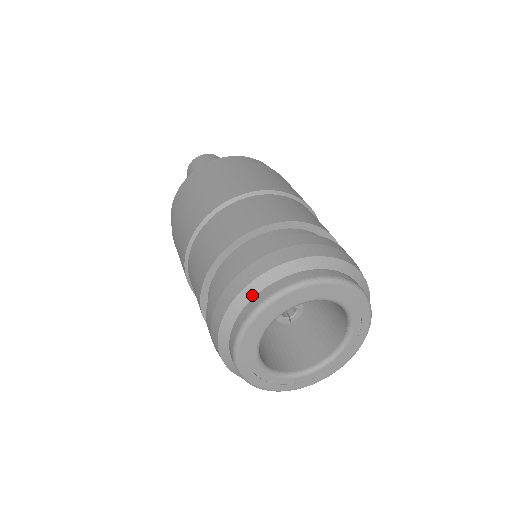
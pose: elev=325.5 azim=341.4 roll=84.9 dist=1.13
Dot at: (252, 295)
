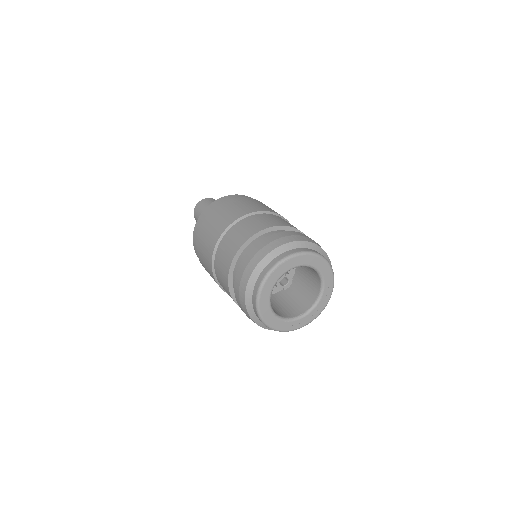
Dot at: (272, 258)
